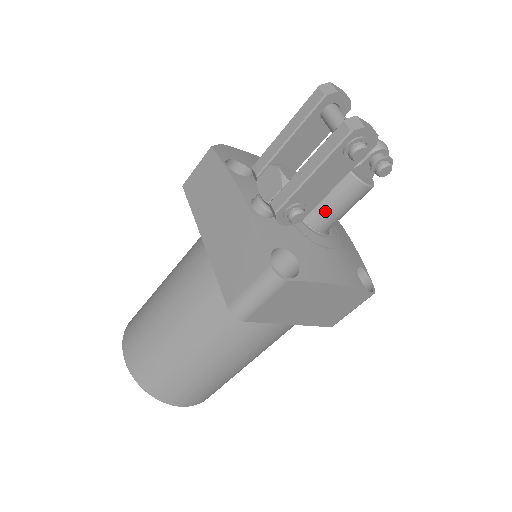
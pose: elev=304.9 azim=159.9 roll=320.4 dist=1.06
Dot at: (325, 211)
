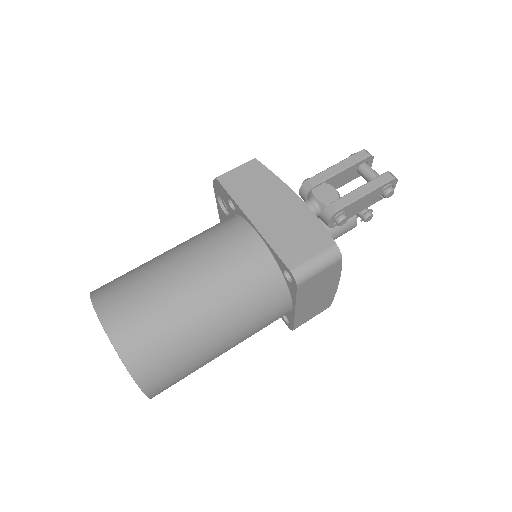
Dot at: (331, 231)
